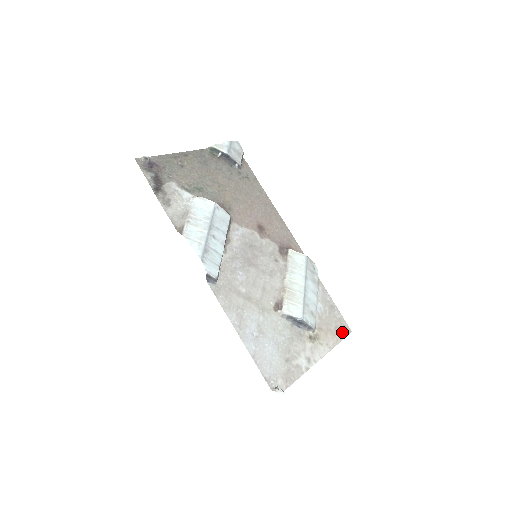
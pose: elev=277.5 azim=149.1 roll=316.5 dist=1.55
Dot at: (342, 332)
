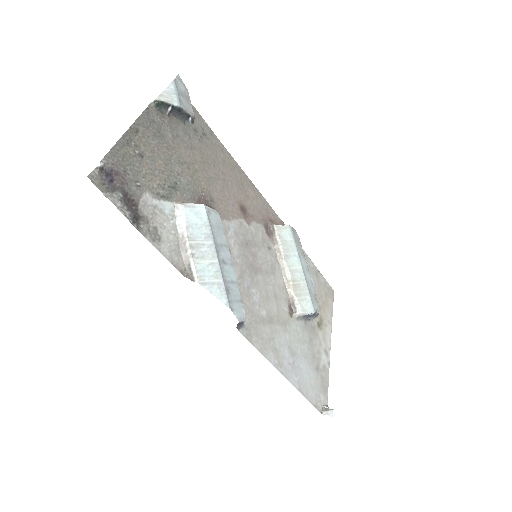
Dot at: (330, 297)
